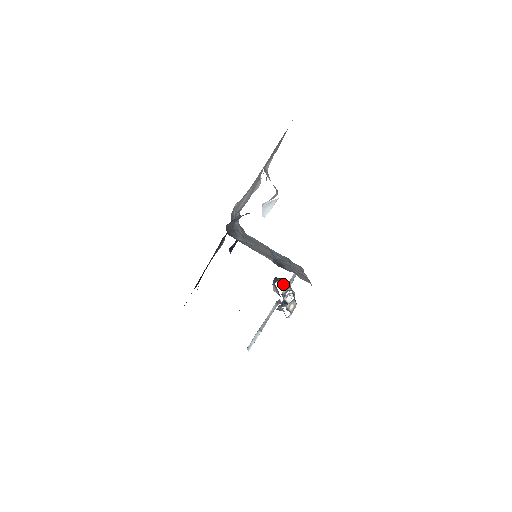
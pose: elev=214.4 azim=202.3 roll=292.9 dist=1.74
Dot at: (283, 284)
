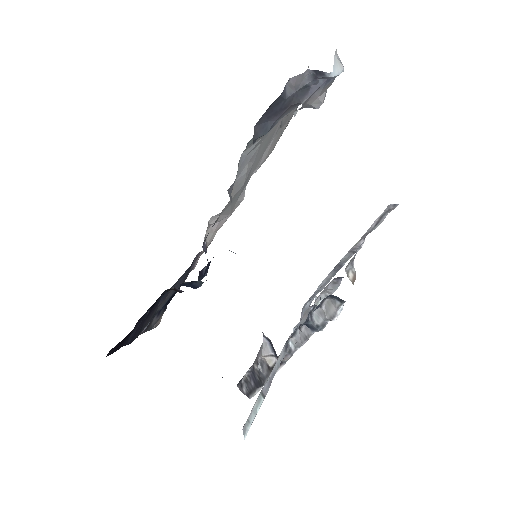
Dot at: occluded
